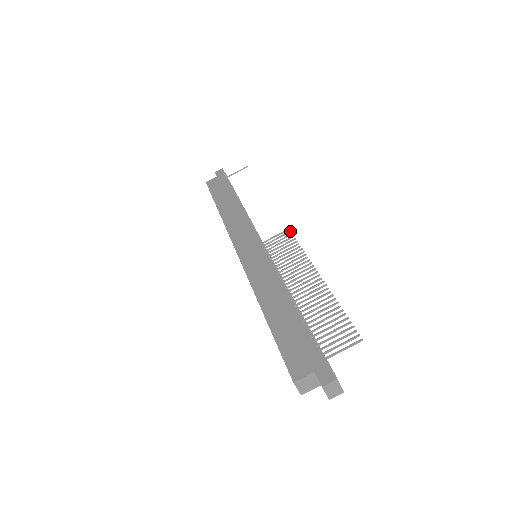
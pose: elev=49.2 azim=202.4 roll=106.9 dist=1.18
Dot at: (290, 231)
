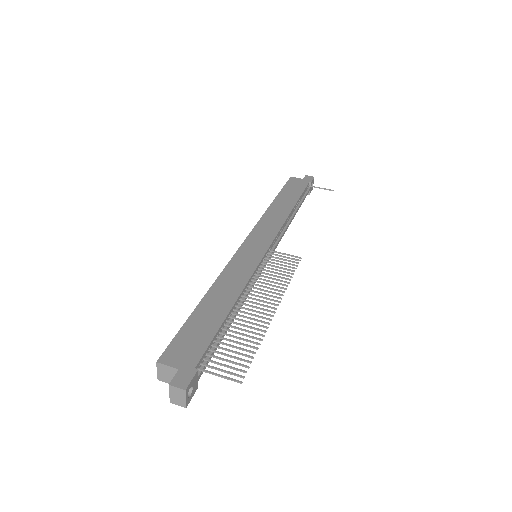
Dot at: (300, 260)
